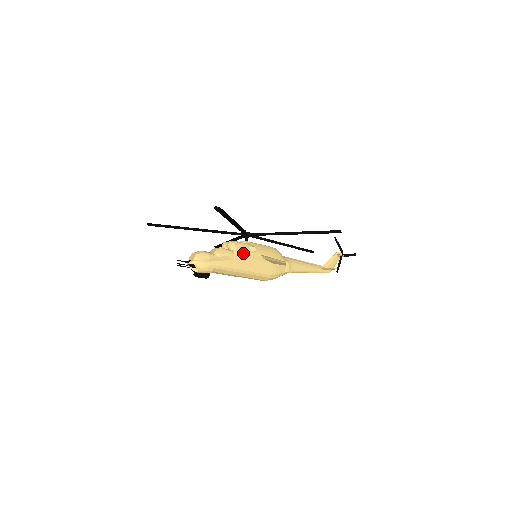
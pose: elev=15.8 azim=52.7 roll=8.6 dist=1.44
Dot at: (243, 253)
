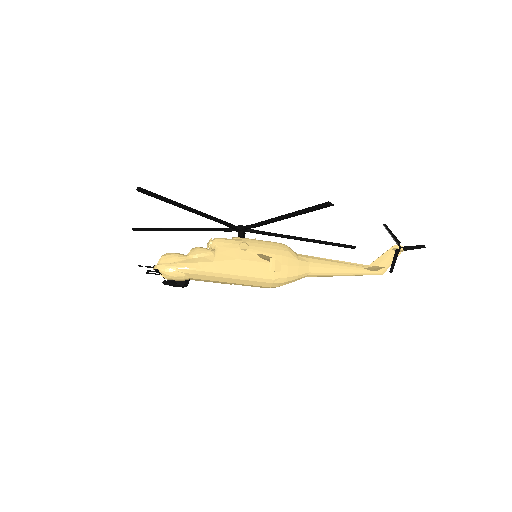
Dot at: (228, 252)
